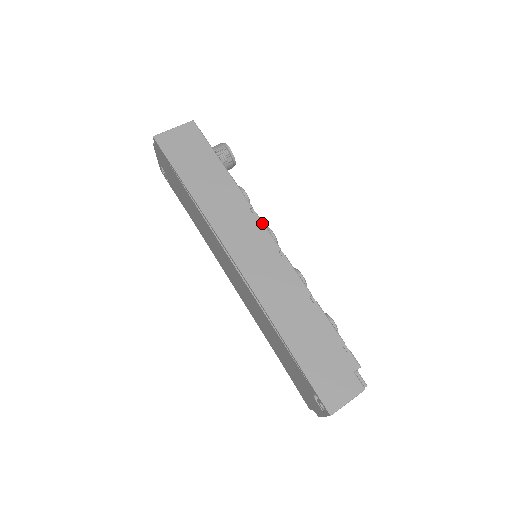
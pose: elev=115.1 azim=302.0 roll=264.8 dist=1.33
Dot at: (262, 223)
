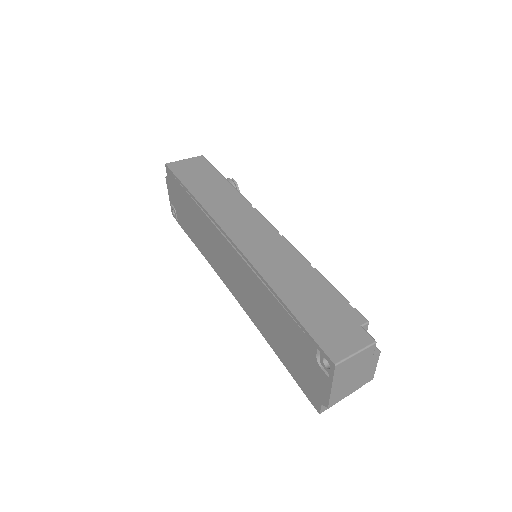
Dot at: (260, 214)
